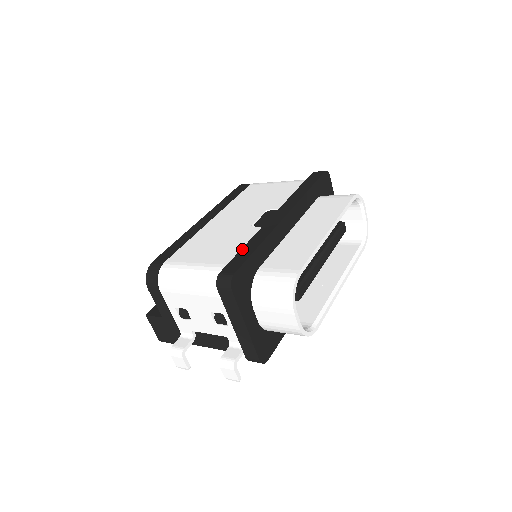
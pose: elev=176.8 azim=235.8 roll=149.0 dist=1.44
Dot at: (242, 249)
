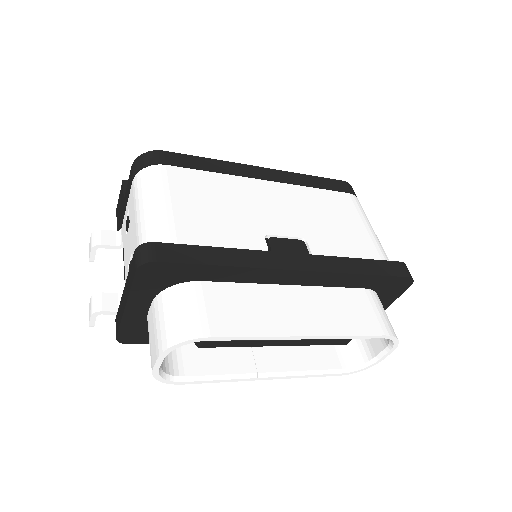
Dot at: (210, 247)
